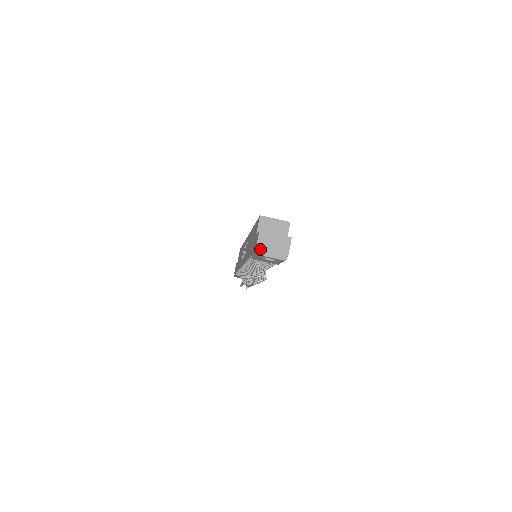
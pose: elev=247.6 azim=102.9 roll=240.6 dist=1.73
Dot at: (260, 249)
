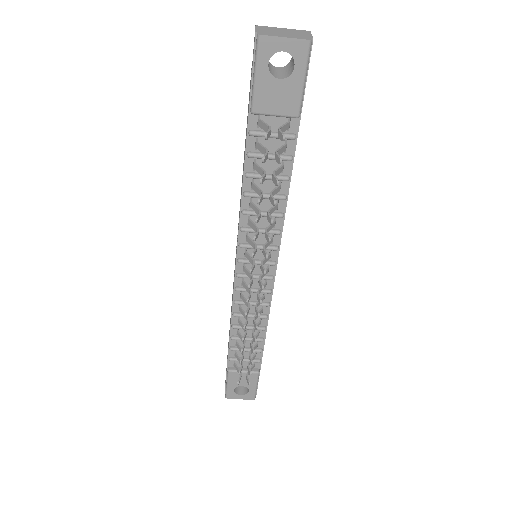
Dot at: (263, 33)
